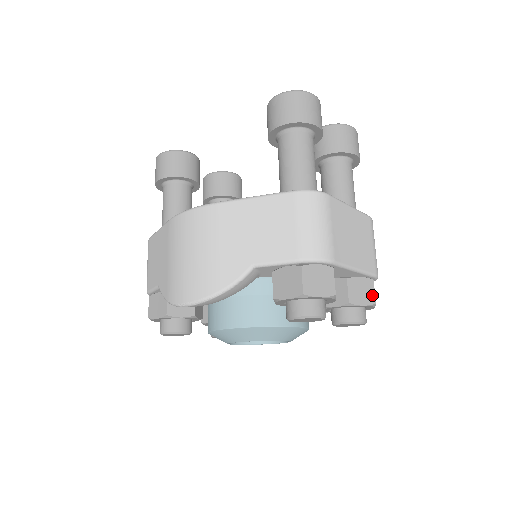
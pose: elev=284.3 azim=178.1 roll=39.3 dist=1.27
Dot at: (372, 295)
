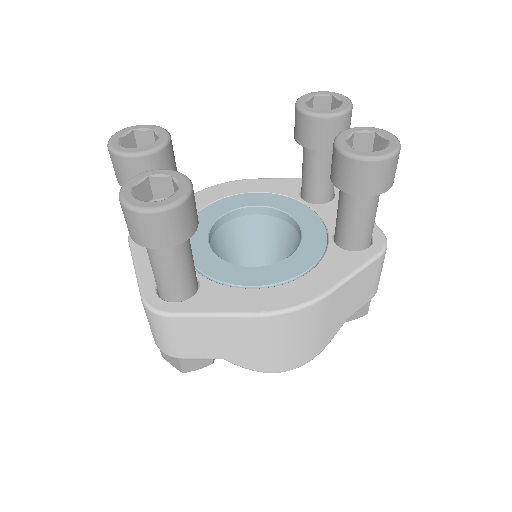
Dot at: occluded
